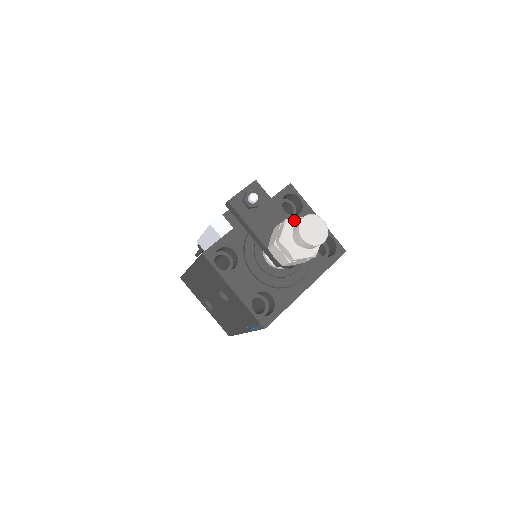
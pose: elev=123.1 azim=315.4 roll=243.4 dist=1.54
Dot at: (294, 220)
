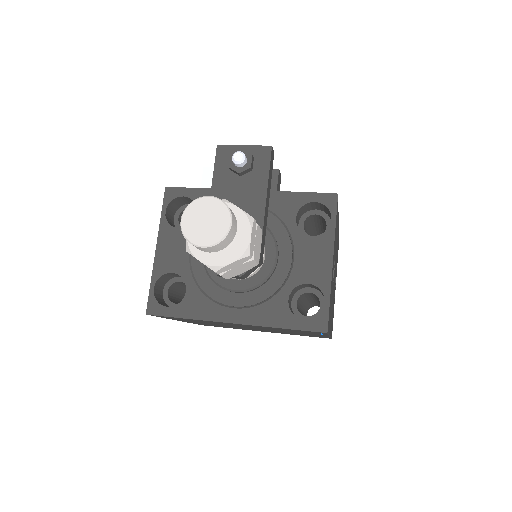
Dot at: (231, 207)
